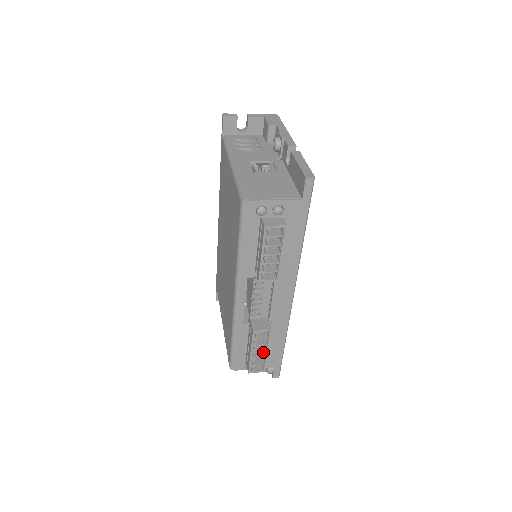
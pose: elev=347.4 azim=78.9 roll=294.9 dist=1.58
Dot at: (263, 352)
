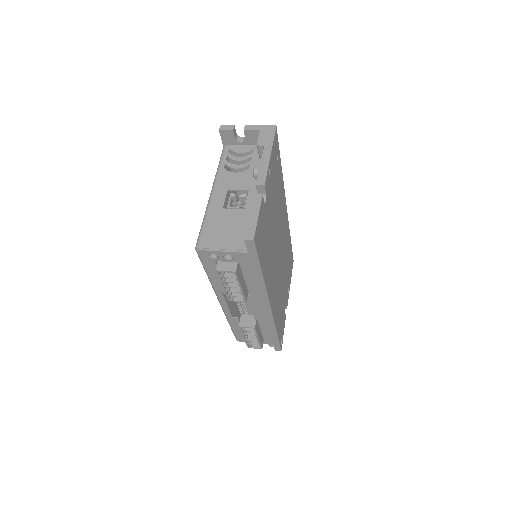
Dot at: occluded
